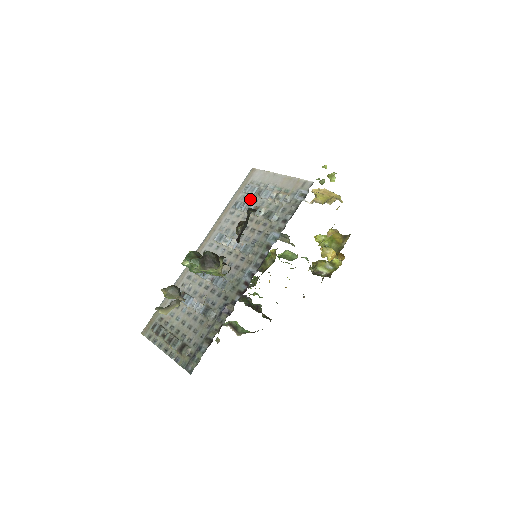
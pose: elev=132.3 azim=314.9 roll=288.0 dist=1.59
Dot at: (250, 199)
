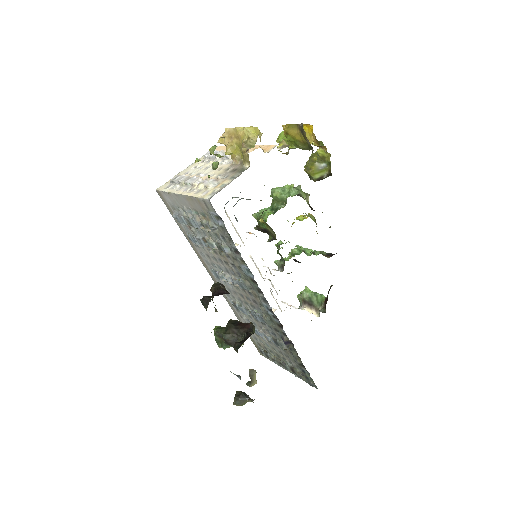
Dot at: occluded
